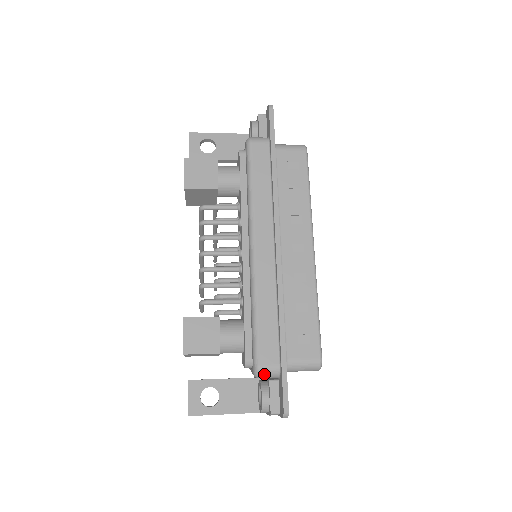
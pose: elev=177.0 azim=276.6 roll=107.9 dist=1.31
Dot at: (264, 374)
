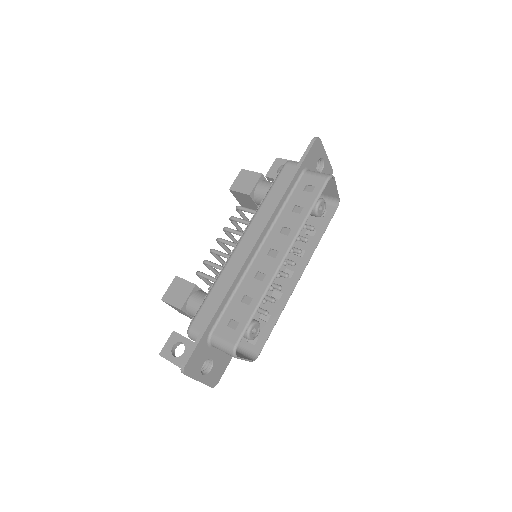
Dot at: (191, 335)
